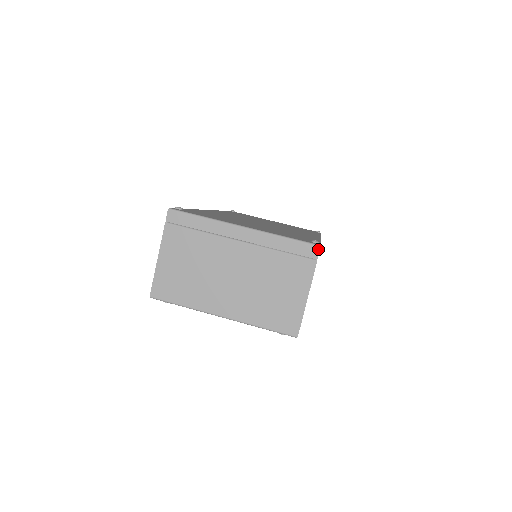
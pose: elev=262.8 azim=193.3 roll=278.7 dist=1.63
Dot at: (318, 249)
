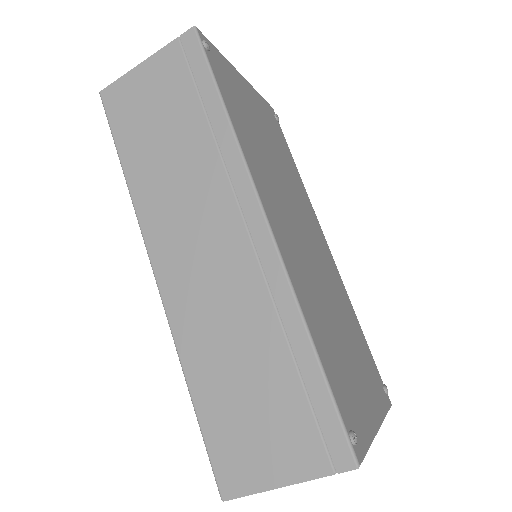
Dot at: occluded
